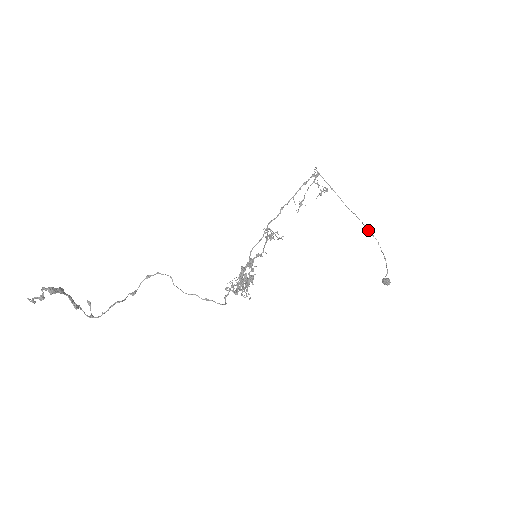
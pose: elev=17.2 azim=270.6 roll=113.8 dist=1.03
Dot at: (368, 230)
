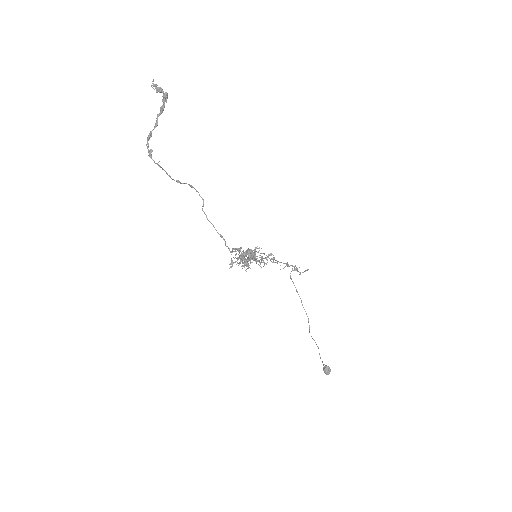
Dot at: occluded
